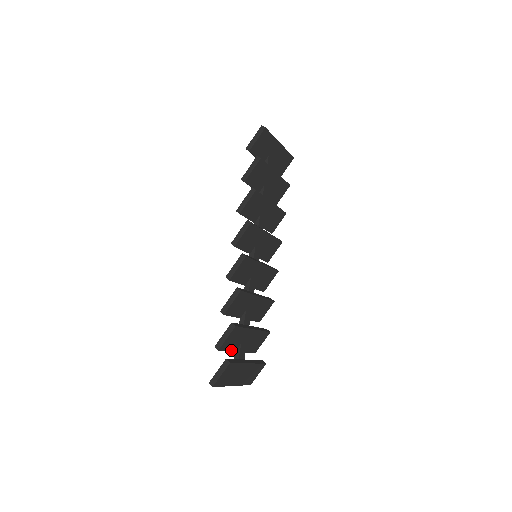
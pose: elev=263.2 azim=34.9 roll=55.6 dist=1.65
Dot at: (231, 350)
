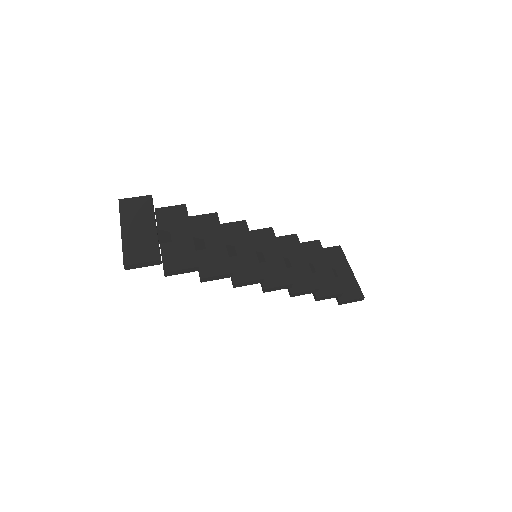
Dot at: (159, 227)
